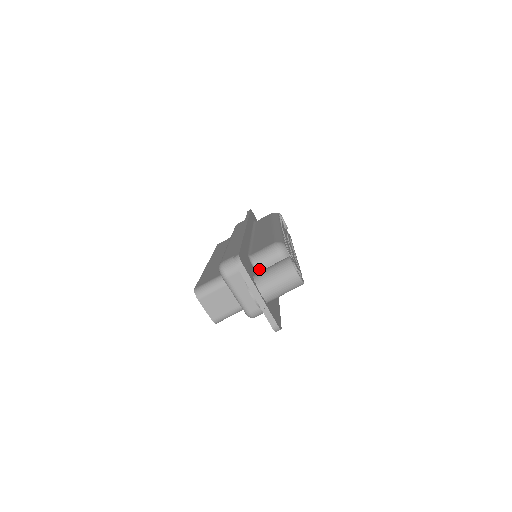
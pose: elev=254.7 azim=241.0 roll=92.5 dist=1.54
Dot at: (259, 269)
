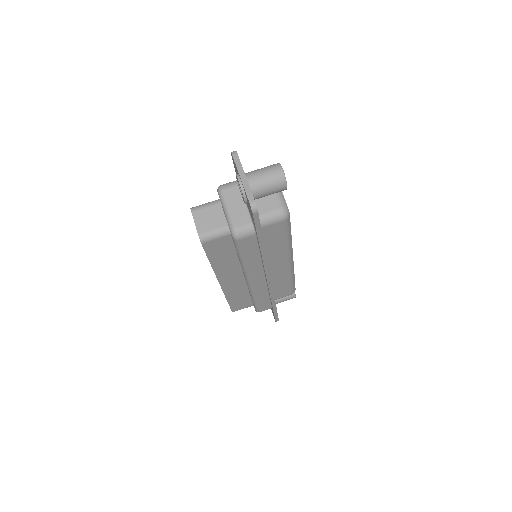
Dot at: occluded
